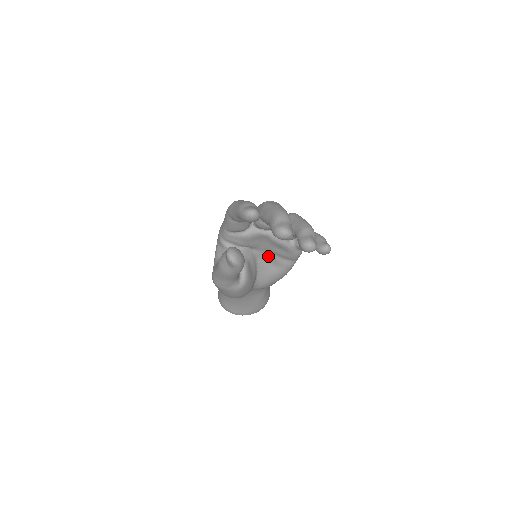
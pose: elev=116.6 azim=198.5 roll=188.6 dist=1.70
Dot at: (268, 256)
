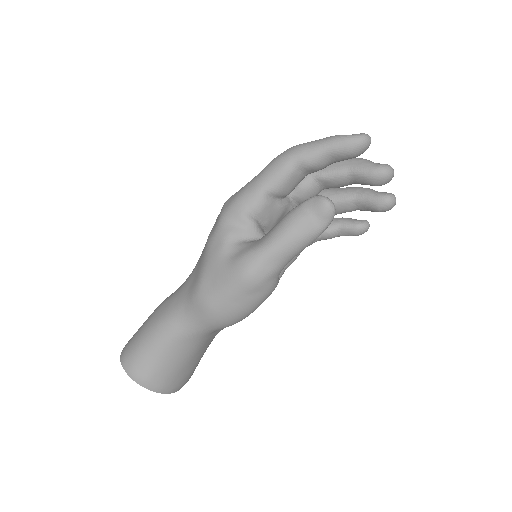
Dot at: occluded
